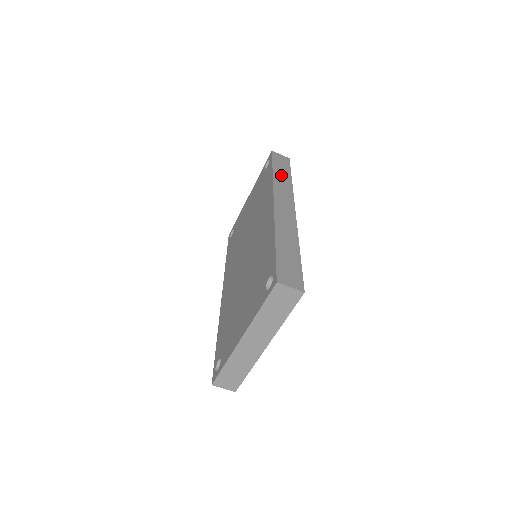
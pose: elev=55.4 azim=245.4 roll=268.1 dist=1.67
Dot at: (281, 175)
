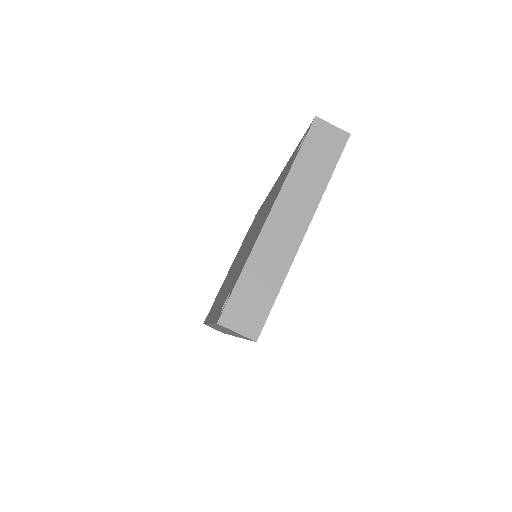
Dot at: occluded
